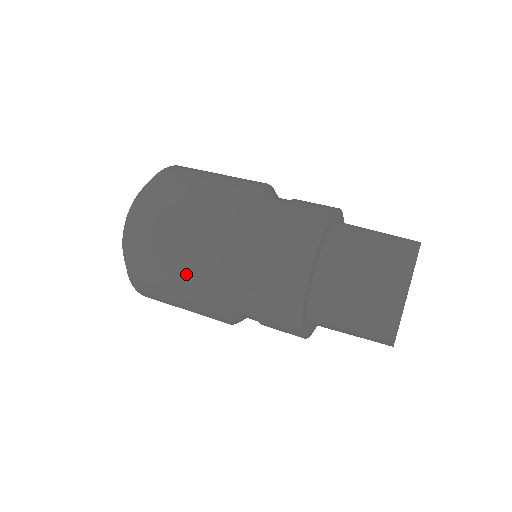
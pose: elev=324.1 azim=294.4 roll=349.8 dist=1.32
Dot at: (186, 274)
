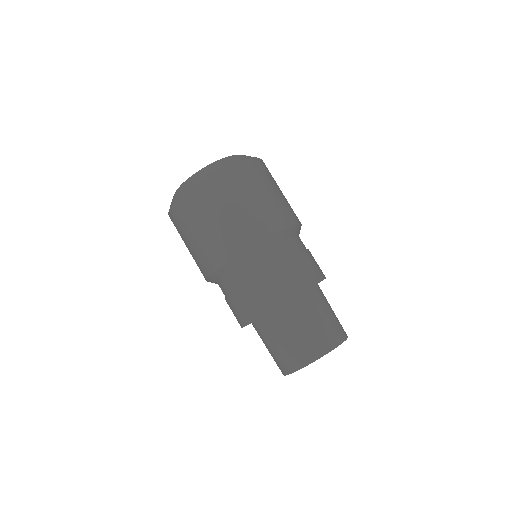
Dot at: (209, 243)
